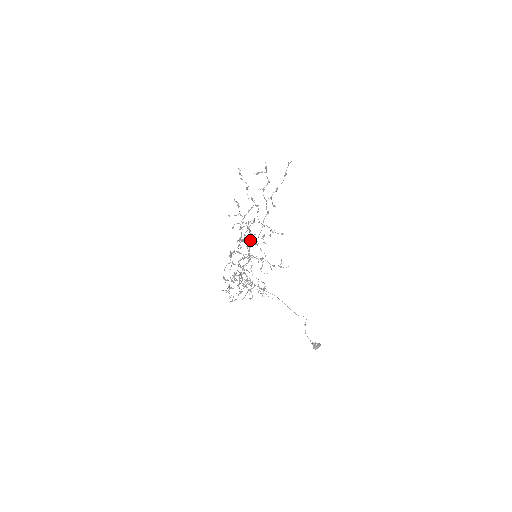
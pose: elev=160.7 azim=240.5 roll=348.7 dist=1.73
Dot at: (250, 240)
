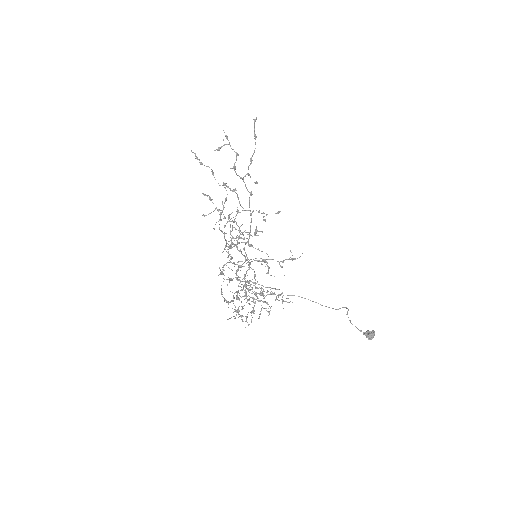
Dot at: occluded
